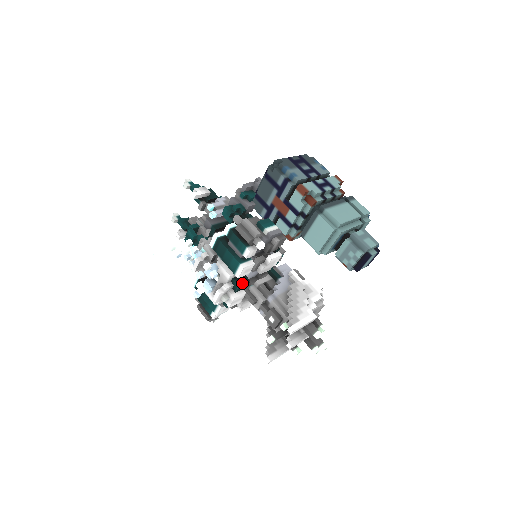
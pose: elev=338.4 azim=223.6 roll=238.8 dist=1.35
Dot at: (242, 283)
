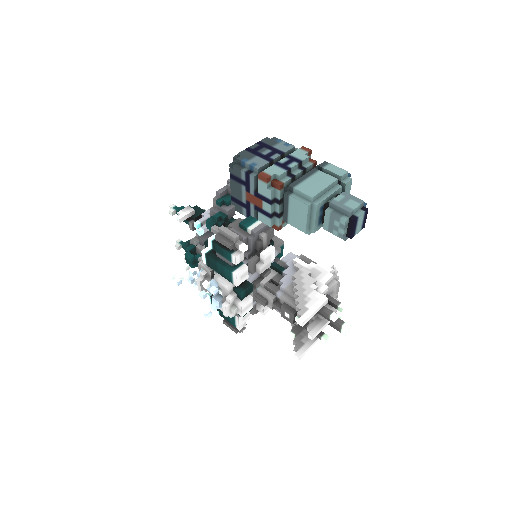
Dot at: (244, 289)
